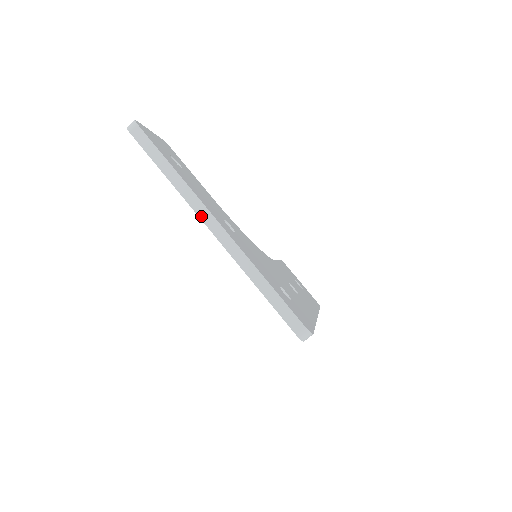
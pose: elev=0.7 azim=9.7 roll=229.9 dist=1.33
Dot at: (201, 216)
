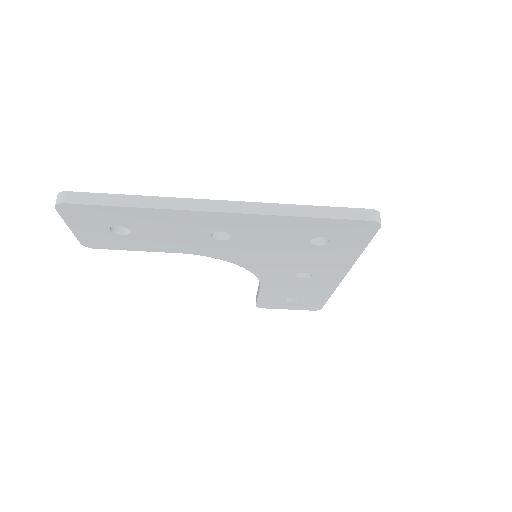
Dot at: (202, 209)
